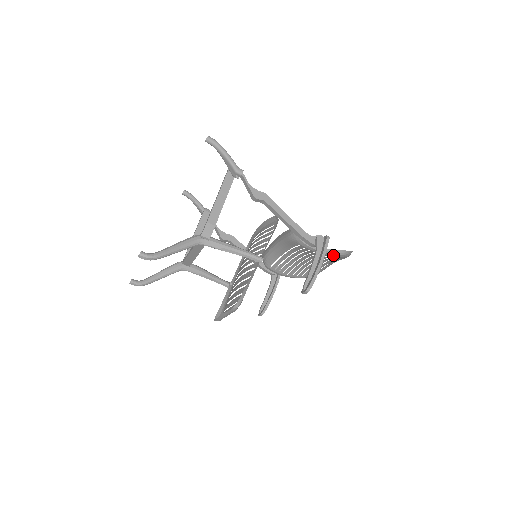
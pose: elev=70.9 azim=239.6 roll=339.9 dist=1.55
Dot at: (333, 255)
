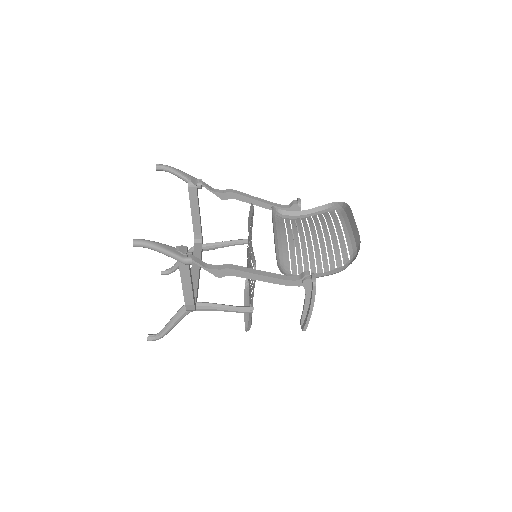
Dot at: (332, 271)
